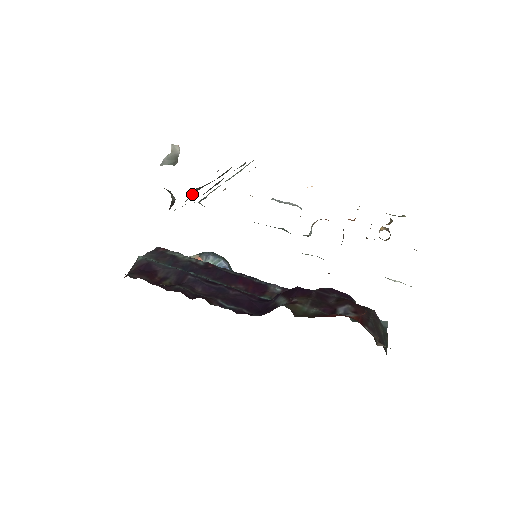
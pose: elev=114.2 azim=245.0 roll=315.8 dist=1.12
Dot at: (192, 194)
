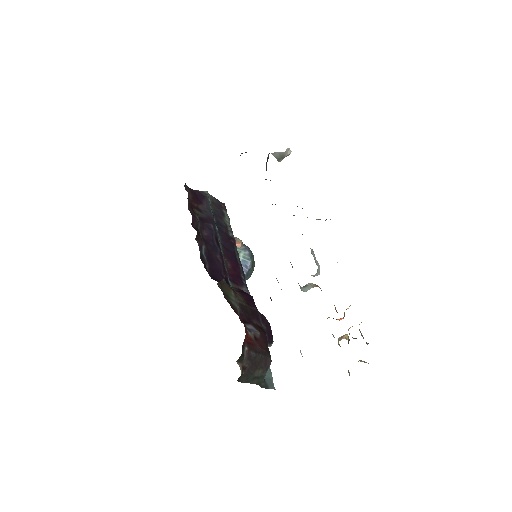
Dot at: occluded
